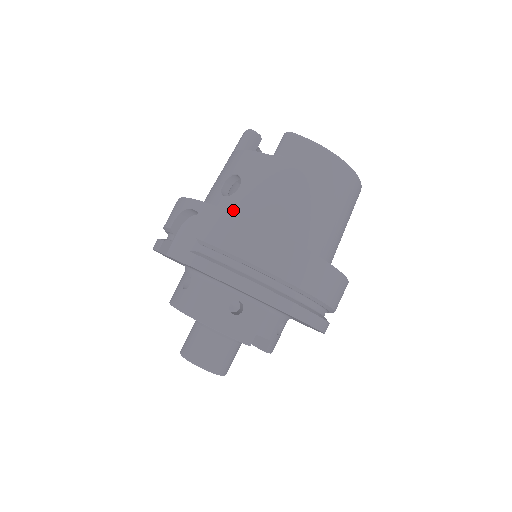
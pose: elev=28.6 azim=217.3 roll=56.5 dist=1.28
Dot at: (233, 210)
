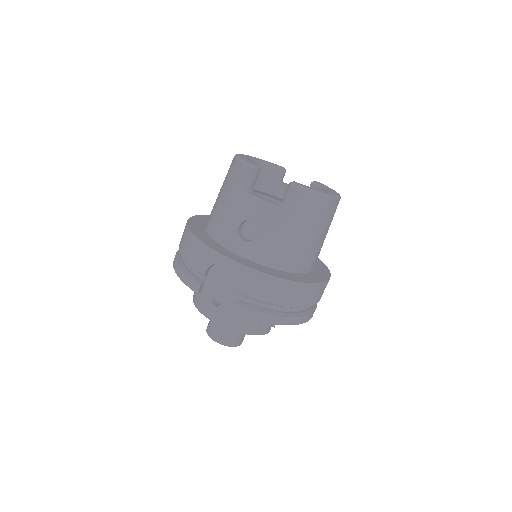
Dot at: (256, 257)
